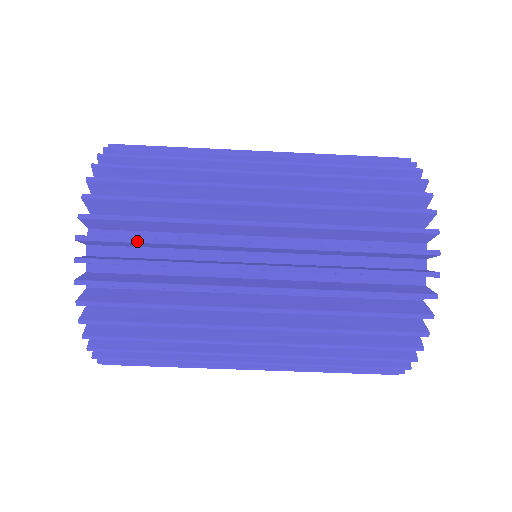
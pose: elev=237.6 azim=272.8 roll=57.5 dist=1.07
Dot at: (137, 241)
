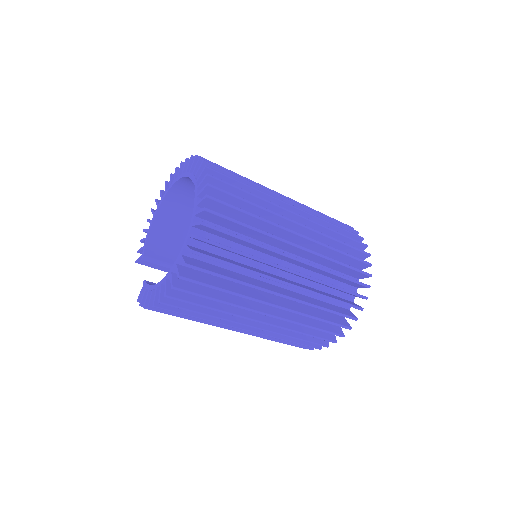
Dot at: (241, 198)
